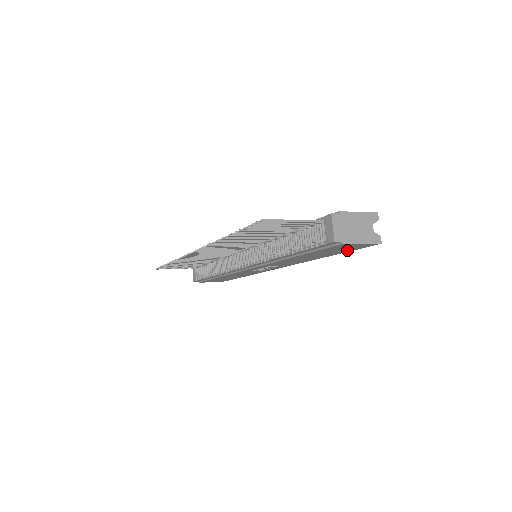
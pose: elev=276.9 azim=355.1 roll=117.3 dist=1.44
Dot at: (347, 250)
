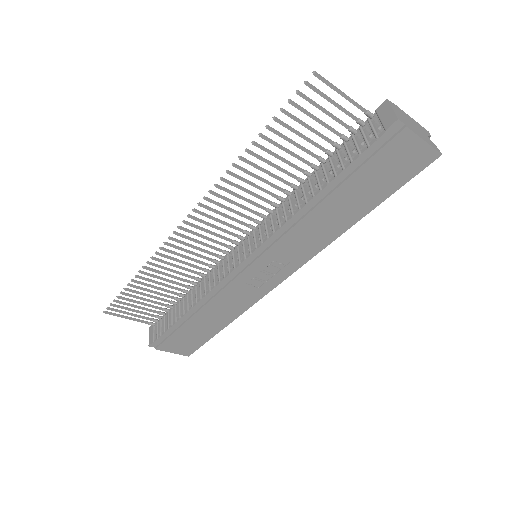
Dot at: (394, 183)
